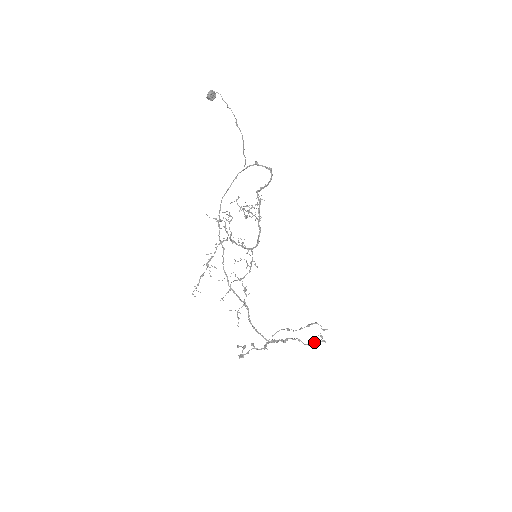
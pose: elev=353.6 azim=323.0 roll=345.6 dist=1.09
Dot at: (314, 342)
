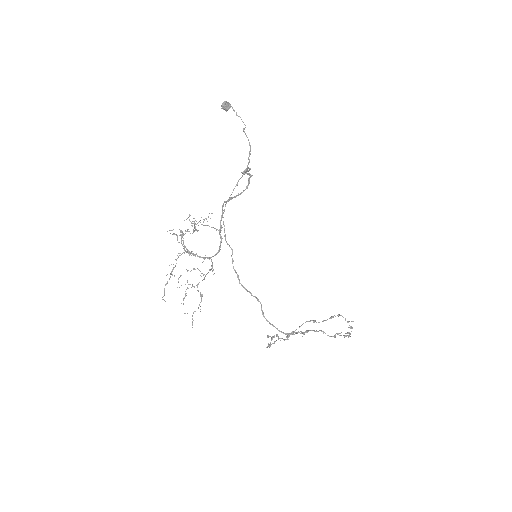
Dot at: (338, 334)
